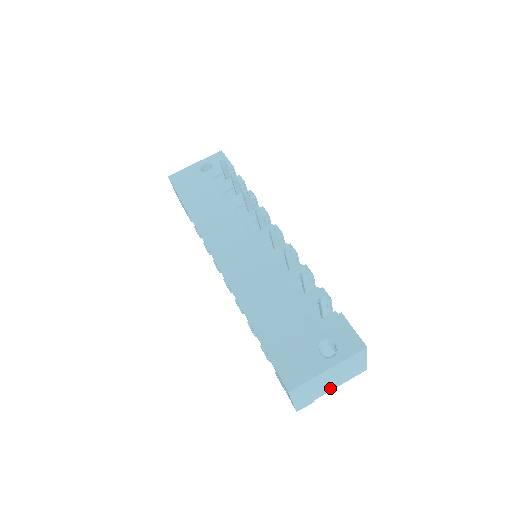
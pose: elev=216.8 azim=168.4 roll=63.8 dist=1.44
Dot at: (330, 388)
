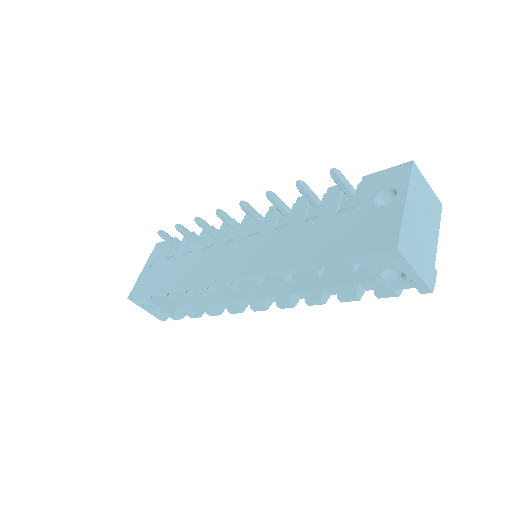
Dot at: (433, 242)
